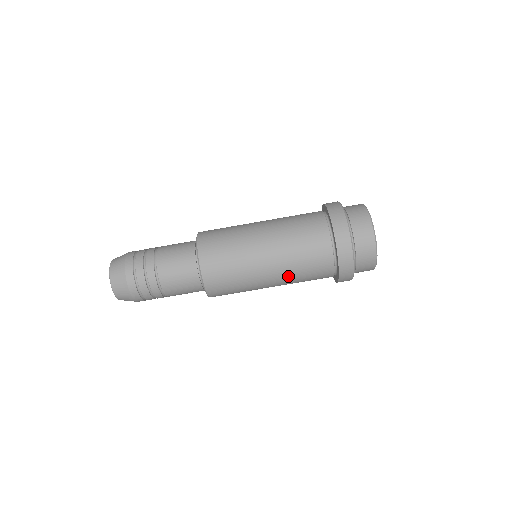
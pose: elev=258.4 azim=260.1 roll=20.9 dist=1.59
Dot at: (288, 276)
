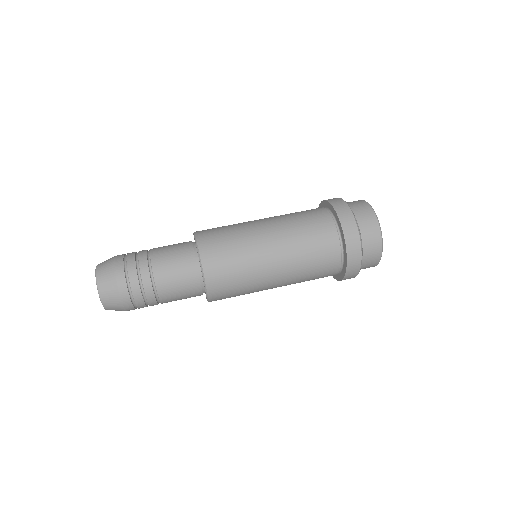
Dot at: (282, 221)
